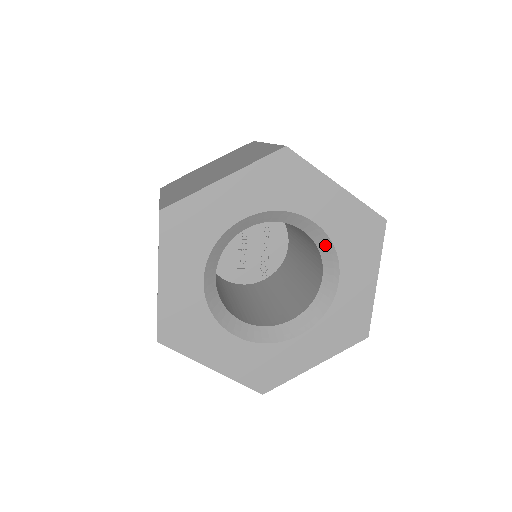
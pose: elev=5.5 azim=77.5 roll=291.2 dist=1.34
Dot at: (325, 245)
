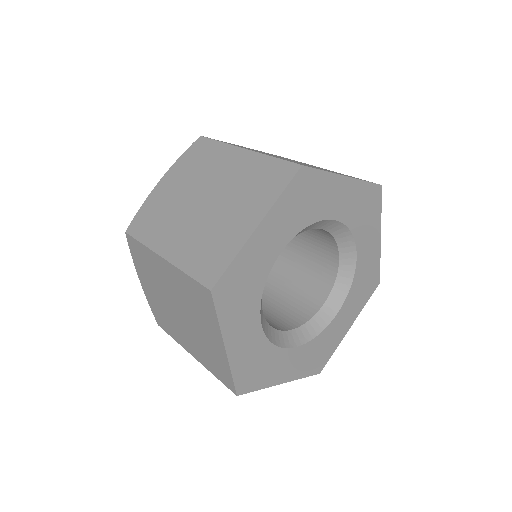
Dot at: (340, 232)
